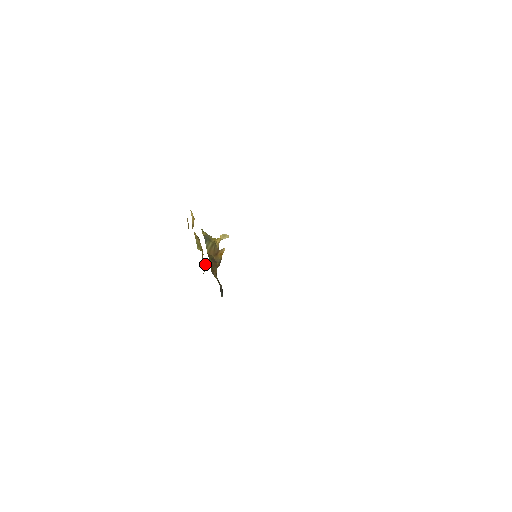
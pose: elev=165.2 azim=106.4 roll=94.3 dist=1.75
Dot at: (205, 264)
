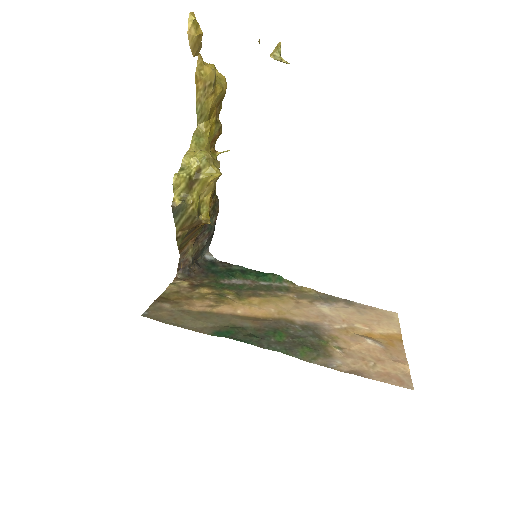
Dot at: (213, 140)
